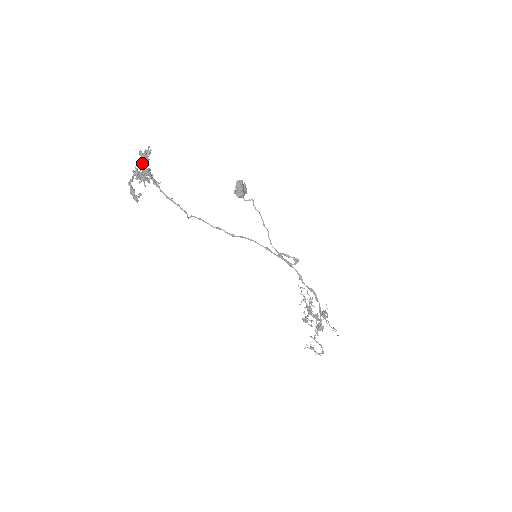
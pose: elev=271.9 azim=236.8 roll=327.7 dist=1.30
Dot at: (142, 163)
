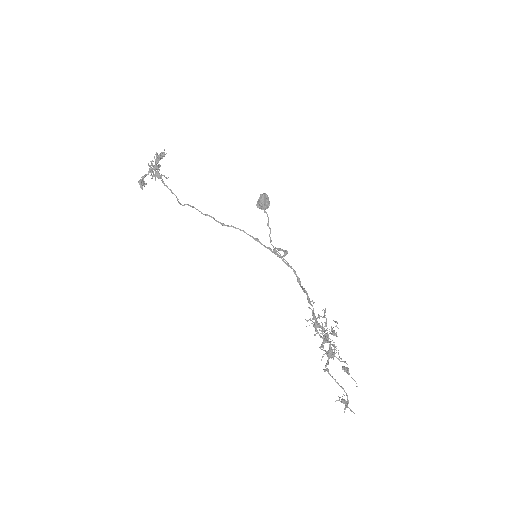
Dot at: (155, 161)
